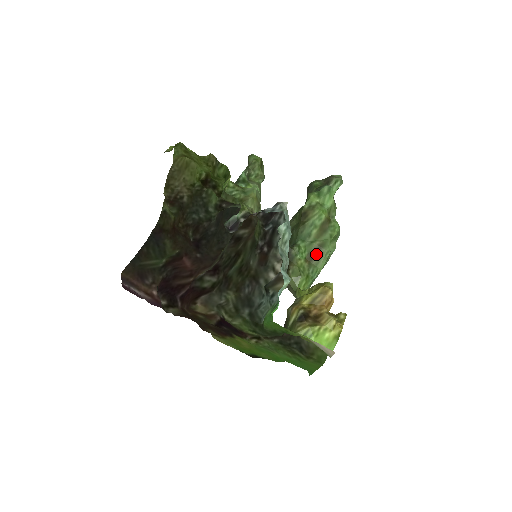
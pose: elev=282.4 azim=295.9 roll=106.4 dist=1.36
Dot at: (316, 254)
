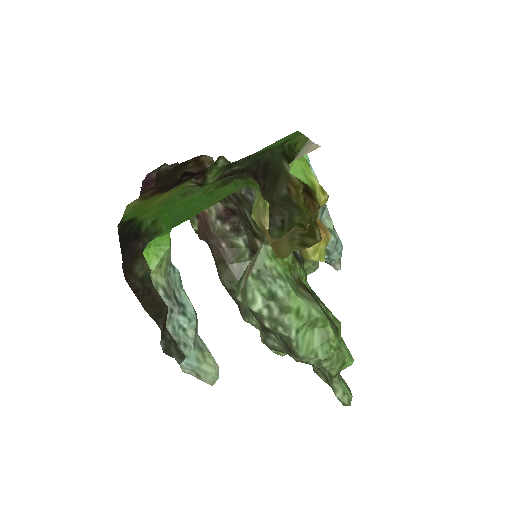
Dot at: (310, 293)
